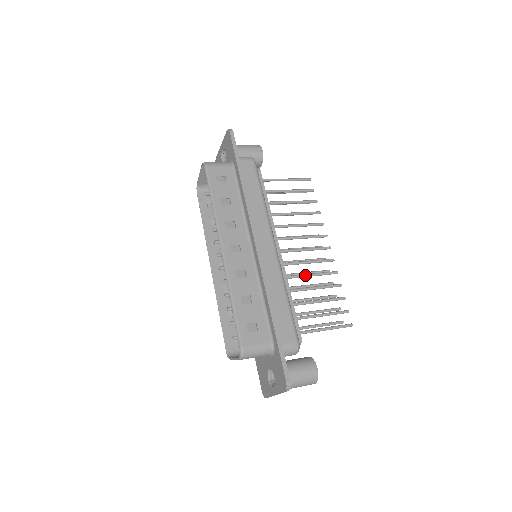
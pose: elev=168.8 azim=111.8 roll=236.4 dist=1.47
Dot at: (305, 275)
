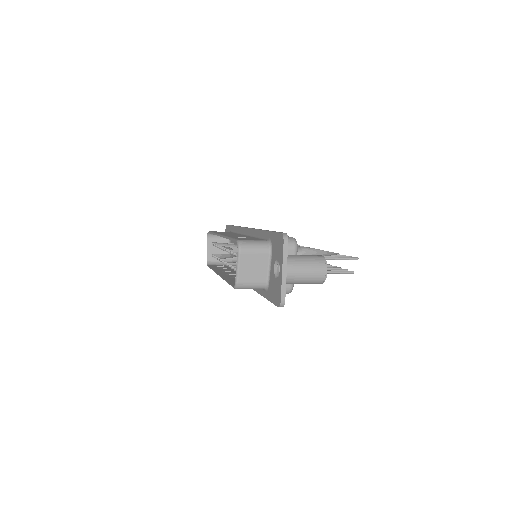
Dot at: (302, 252)
